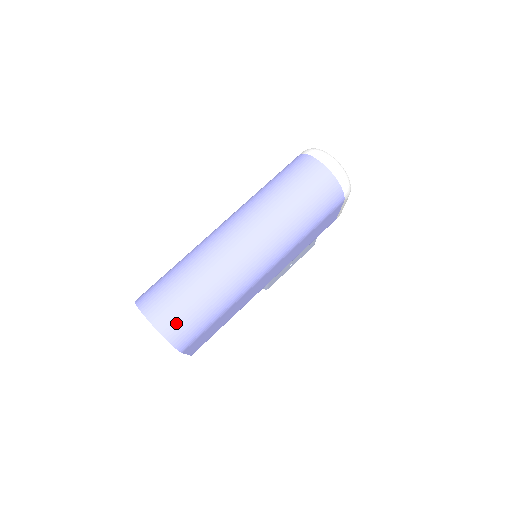
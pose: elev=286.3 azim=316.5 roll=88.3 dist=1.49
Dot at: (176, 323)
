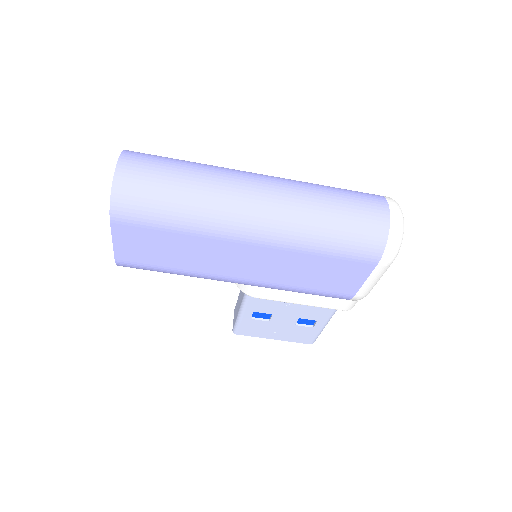
Dot at: (135, 182)
